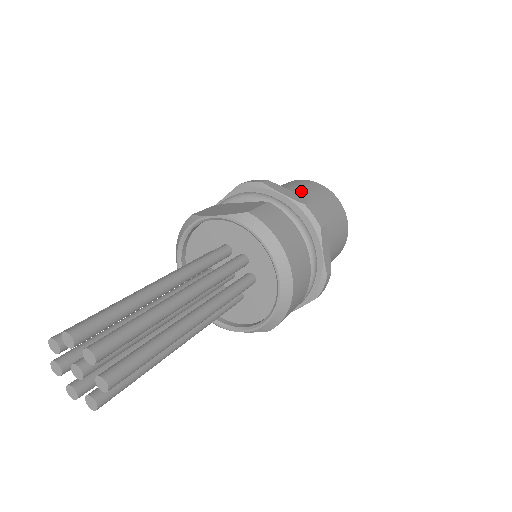
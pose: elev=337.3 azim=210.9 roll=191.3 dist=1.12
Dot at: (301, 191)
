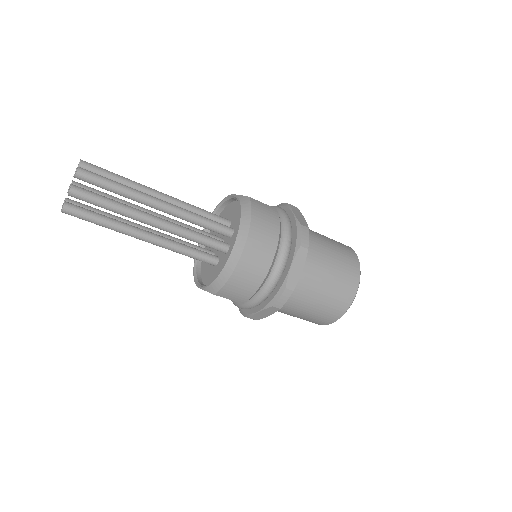
Dot at: (327, 239)
